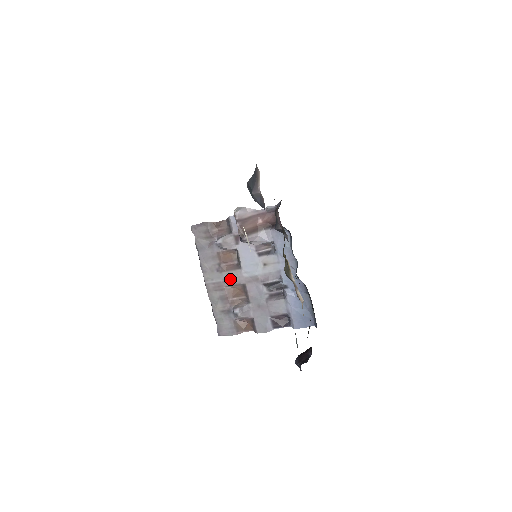
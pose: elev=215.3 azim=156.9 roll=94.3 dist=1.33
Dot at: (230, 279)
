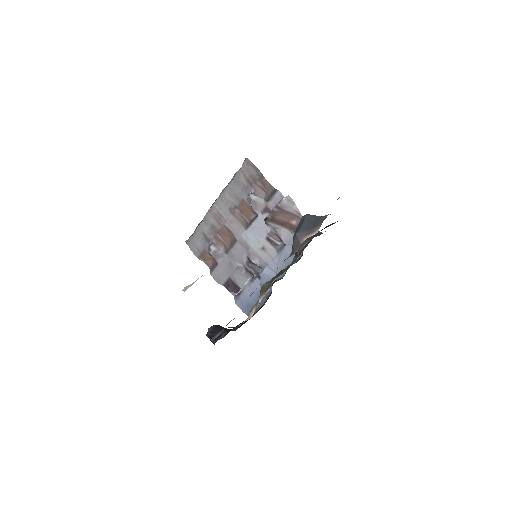
Dot at: (232, 225)
